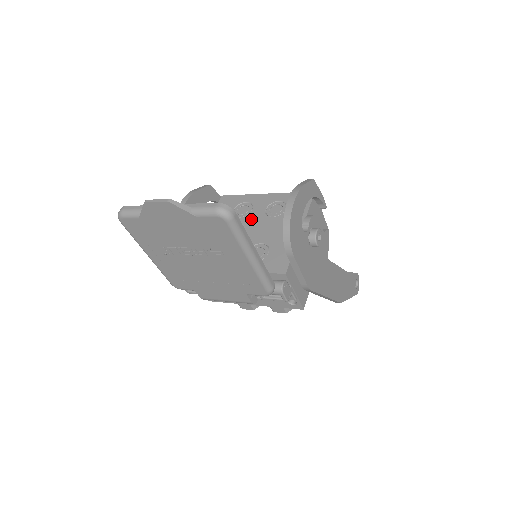
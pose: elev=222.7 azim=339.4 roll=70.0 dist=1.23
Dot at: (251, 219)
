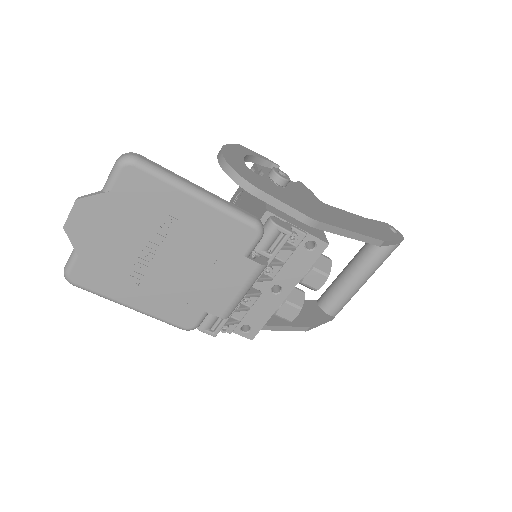
Dot at: occluded
